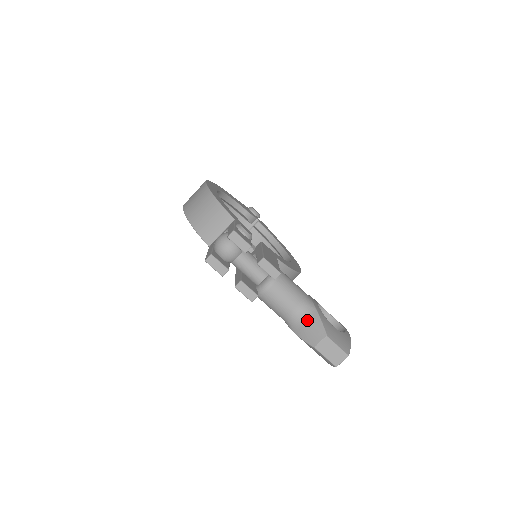
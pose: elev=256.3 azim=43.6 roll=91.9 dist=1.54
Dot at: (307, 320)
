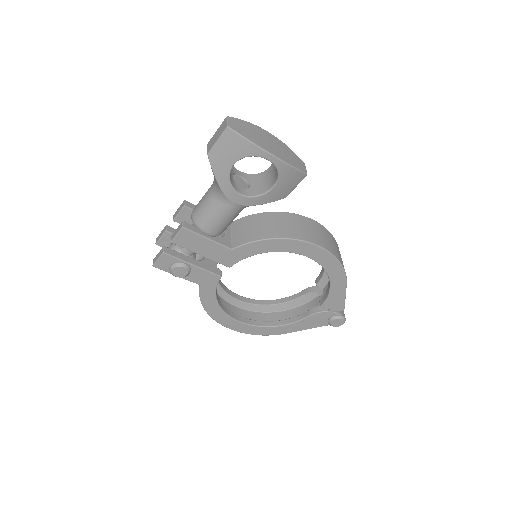
Dot at: occluded
